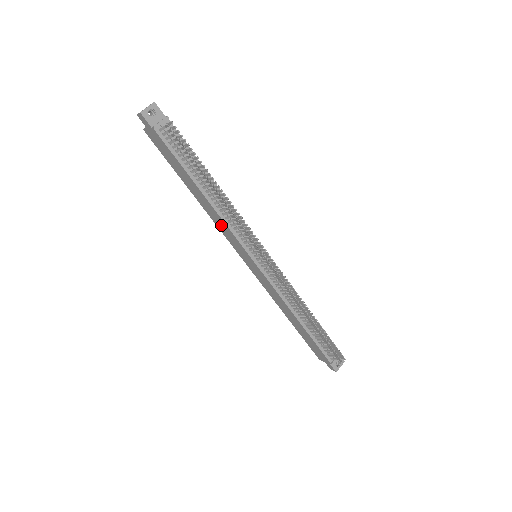
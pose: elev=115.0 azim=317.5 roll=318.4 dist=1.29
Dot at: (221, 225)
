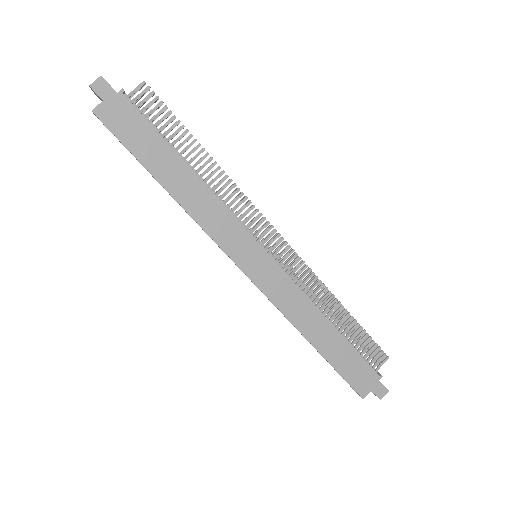
Dot at: (213, 217)
